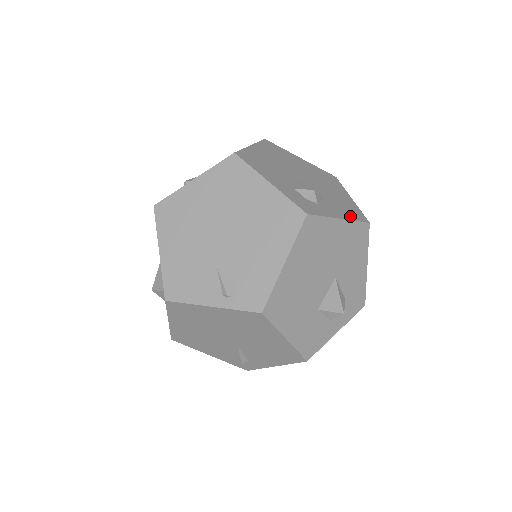
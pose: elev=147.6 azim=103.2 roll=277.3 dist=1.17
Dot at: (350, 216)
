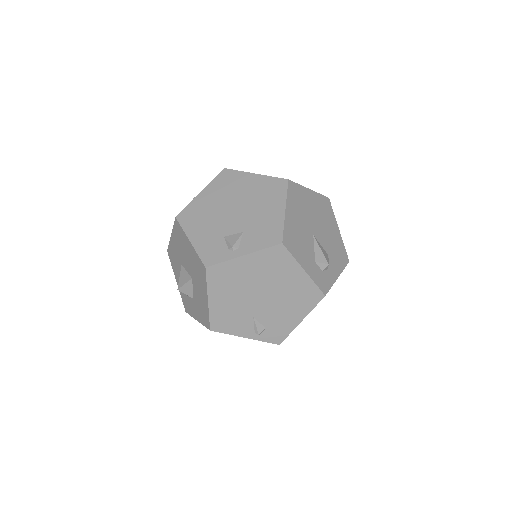
Dot at: (341, 266)
